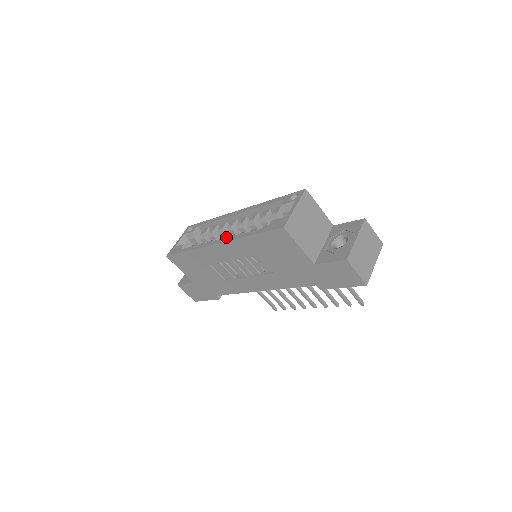
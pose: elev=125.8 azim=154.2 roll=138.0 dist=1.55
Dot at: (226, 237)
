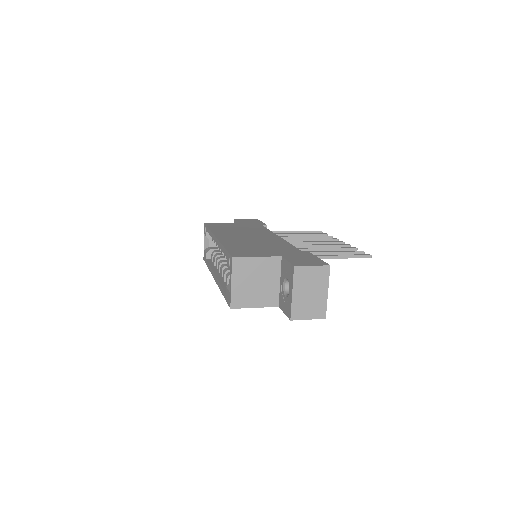
Dot at: (216, 277)
